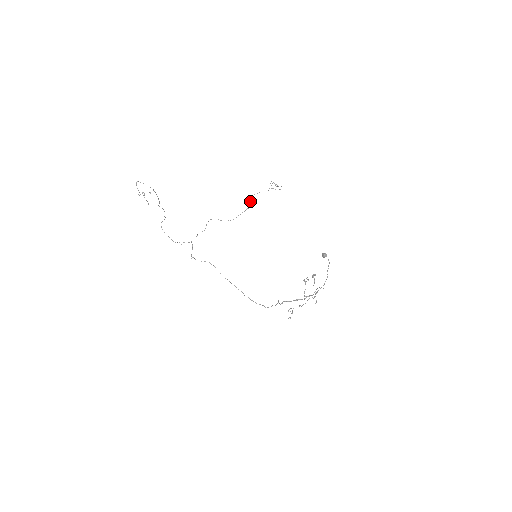
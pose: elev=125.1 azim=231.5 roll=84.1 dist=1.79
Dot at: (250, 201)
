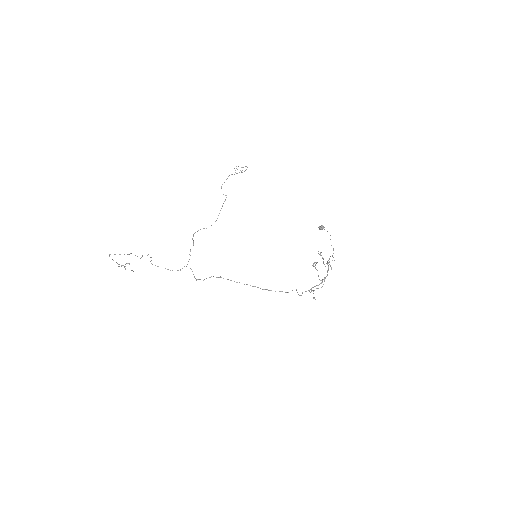
Dot at: occluded
